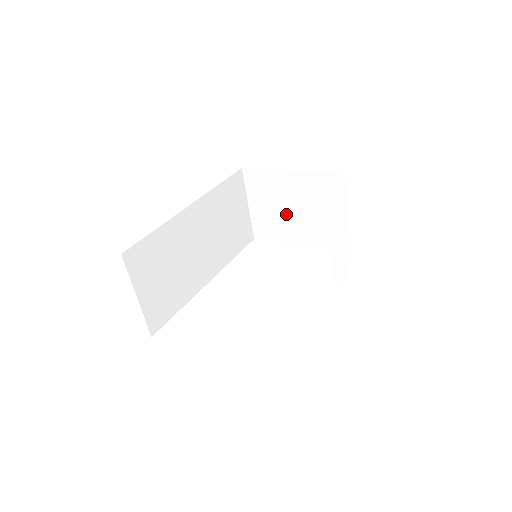
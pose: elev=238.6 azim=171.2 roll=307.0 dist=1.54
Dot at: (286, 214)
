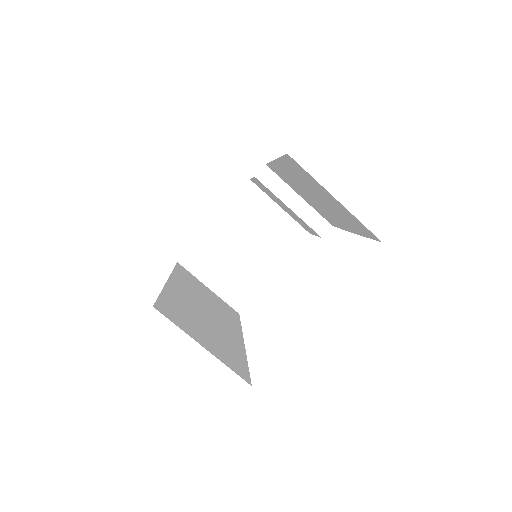
Dot at: (242, 259)
